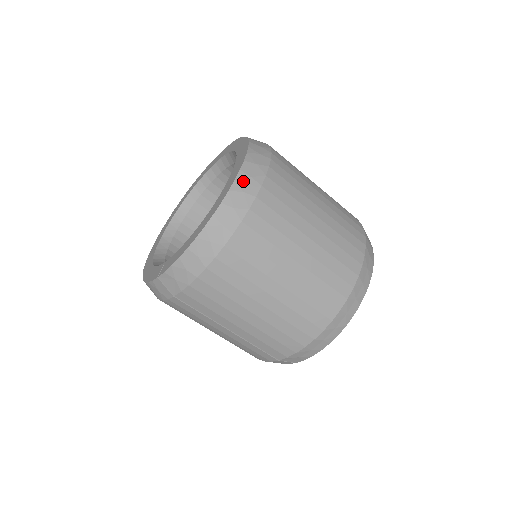
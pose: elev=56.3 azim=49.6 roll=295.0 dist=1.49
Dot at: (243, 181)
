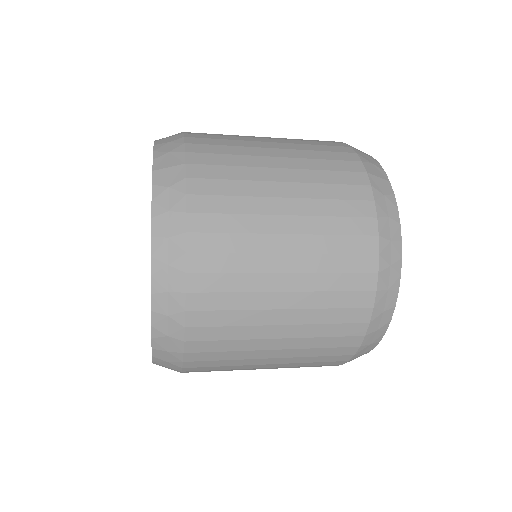
Dot at: (161, 363)
